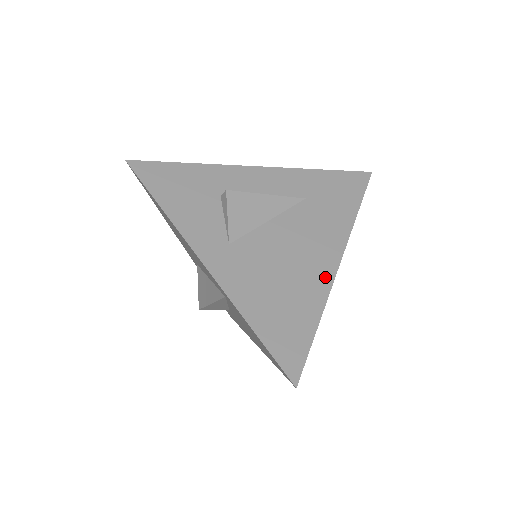
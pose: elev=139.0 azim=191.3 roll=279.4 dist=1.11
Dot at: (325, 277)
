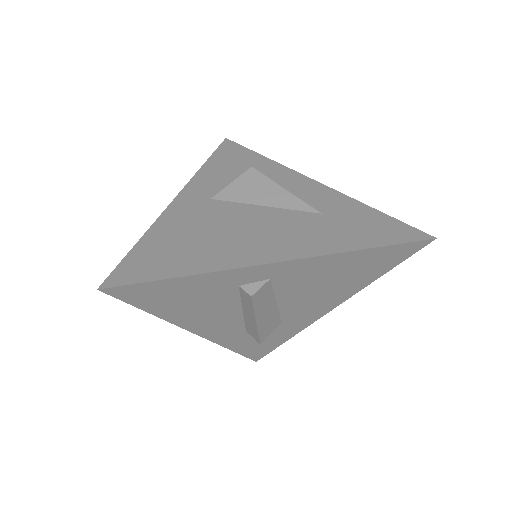
Dot at: (245, 259)
